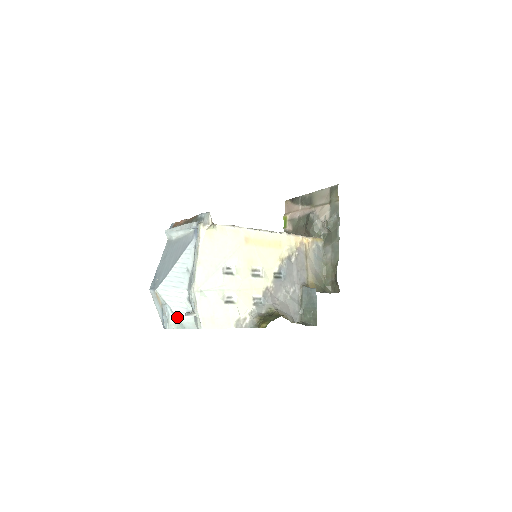
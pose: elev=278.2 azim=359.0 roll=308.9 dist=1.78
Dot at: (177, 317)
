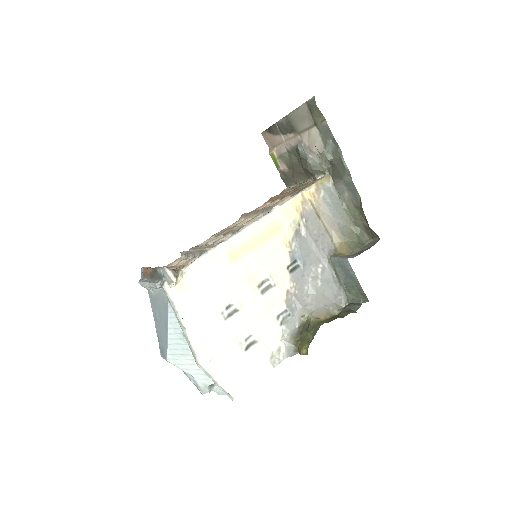
Dot at: occluded
